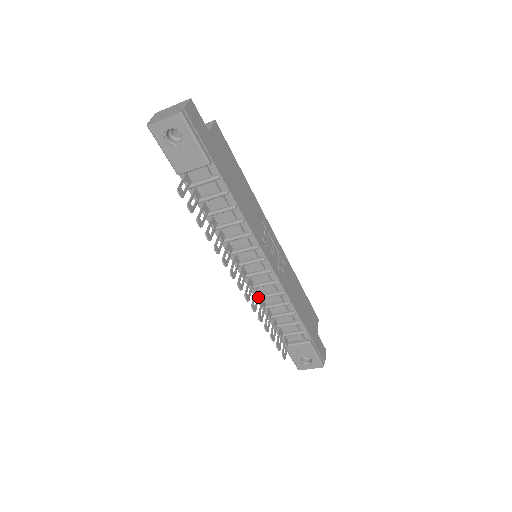
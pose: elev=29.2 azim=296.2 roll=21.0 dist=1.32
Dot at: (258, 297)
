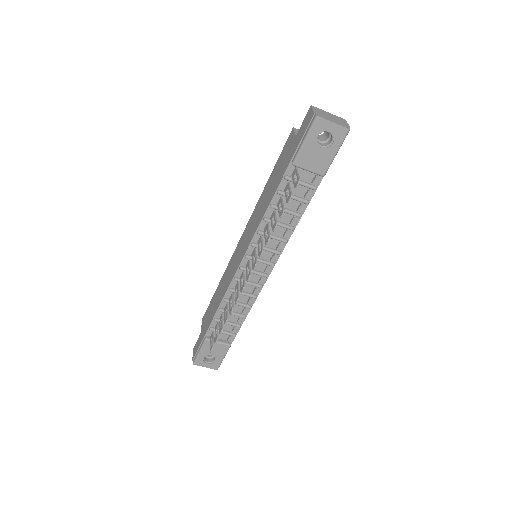
Dot at: (236, 290)
